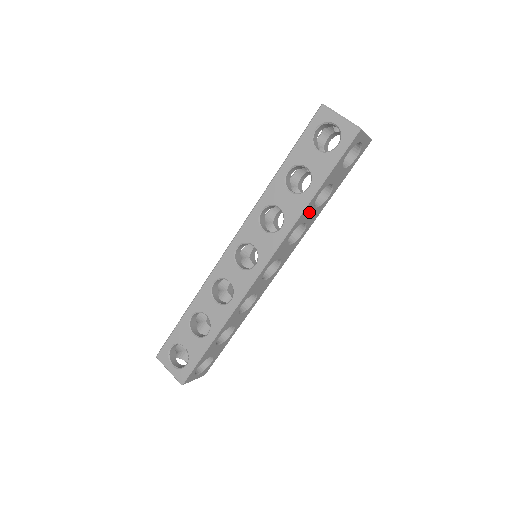
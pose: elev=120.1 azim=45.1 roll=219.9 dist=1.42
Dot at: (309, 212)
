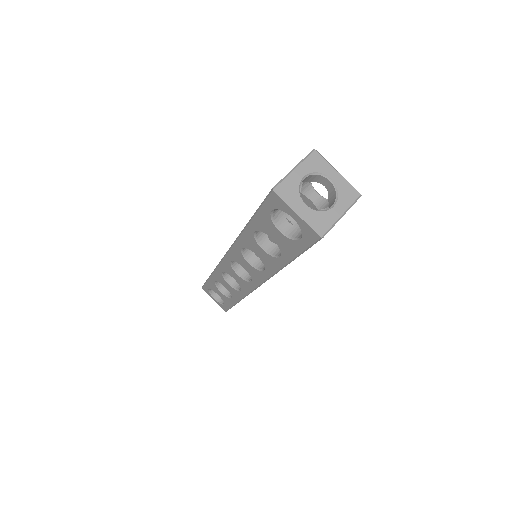
Dot at: occluded
